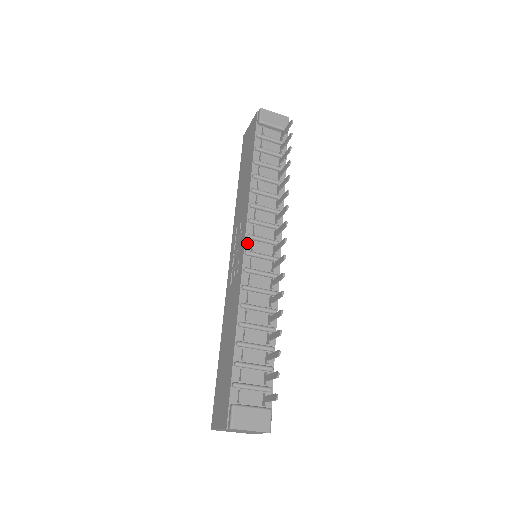
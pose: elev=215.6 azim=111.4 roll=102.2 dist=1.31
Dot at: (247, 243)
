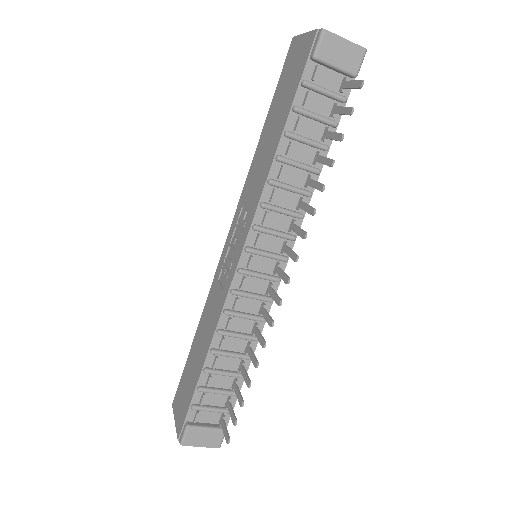
Dot at: (243, 257)
